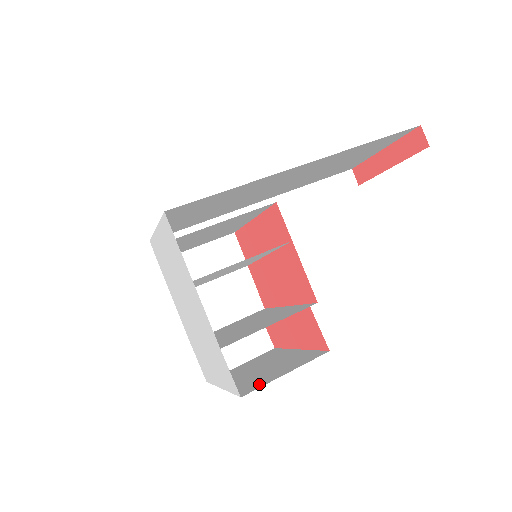
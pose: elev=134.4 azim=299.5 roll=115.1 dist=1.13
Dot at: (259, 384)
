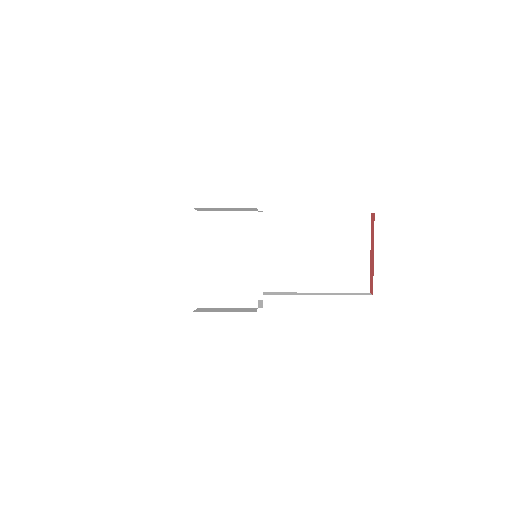
Dot at: occluded
